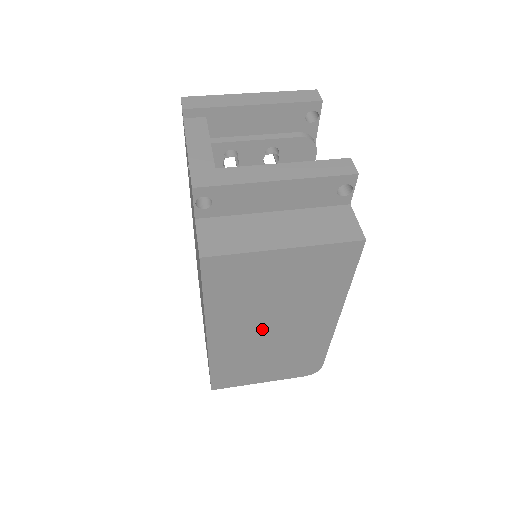
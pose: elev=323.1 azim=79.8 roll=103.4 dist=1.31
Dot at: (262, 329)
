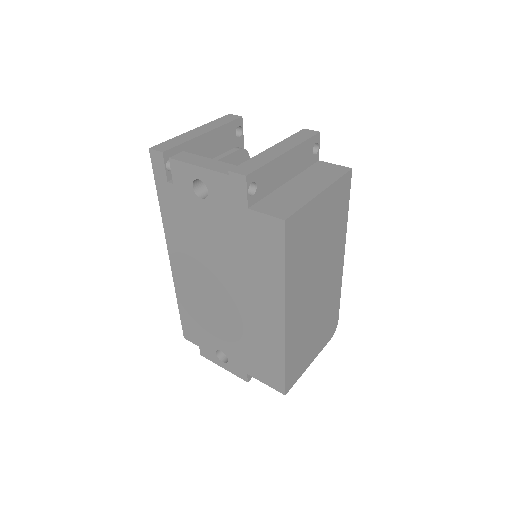
Dot at: (311, 291)
